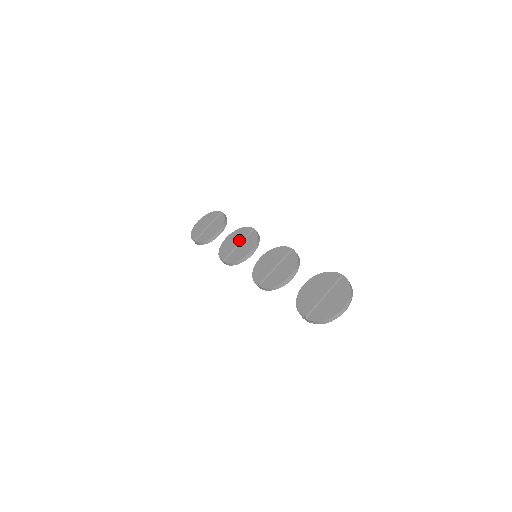
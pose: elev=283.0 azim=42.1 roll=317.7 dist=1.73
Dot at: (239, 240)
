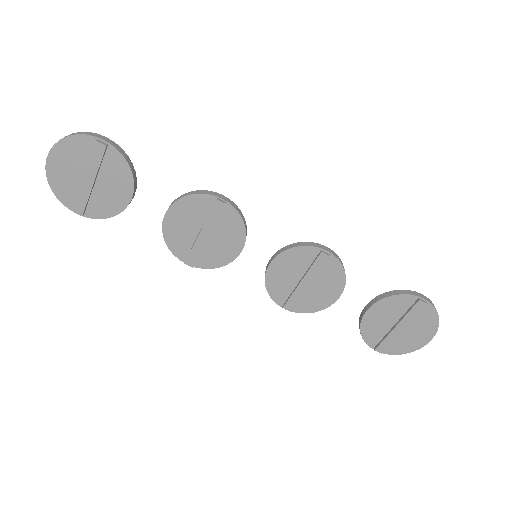
Dot at: (206, 229)
